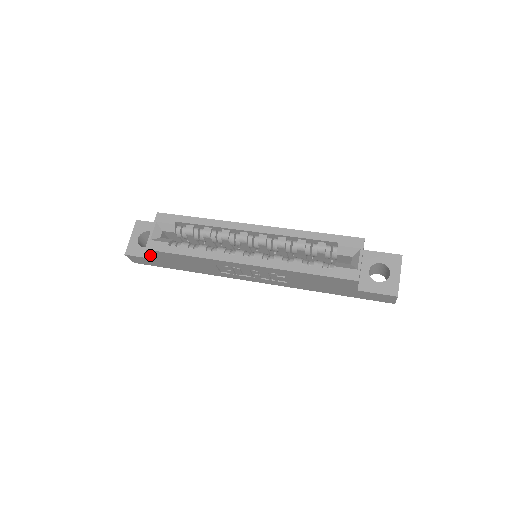
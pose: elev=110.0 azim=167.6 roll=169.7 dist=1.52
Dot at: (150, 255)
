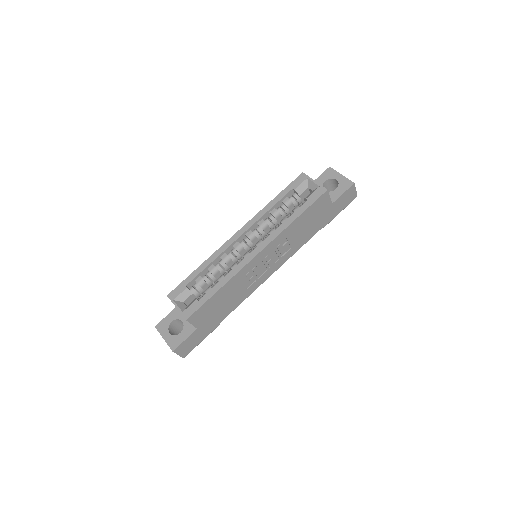
Dot at: (190, 331)
